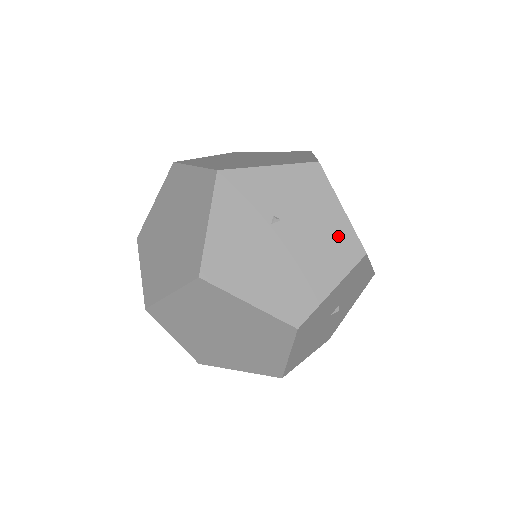
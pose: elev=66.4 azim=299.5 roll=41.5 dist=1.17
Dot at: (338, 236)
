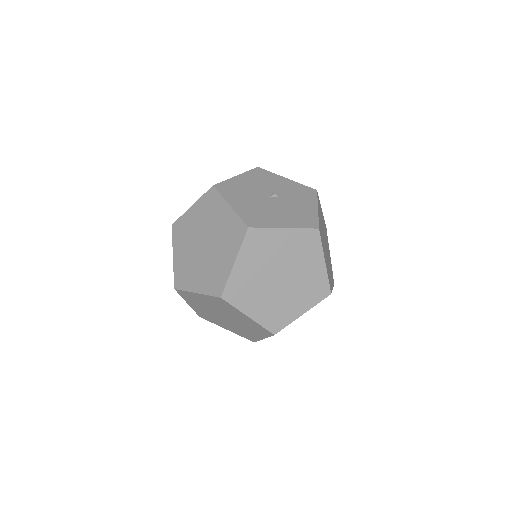
Dot at: occluded
